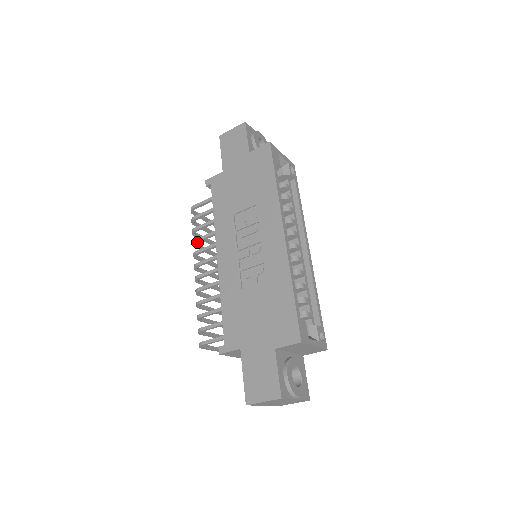
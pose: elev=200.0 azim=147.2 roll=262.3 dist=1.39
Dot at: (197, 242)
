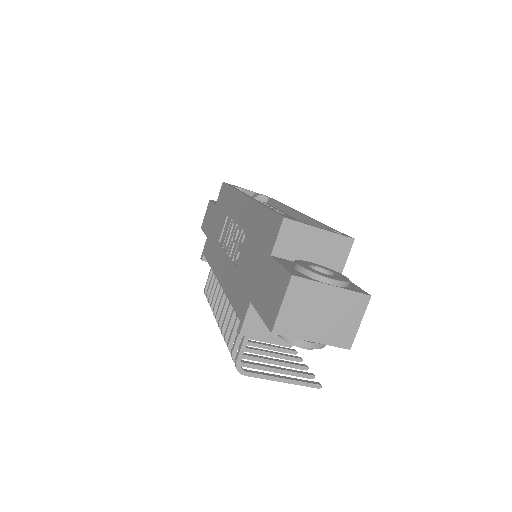
Dot at: (213, 305)
